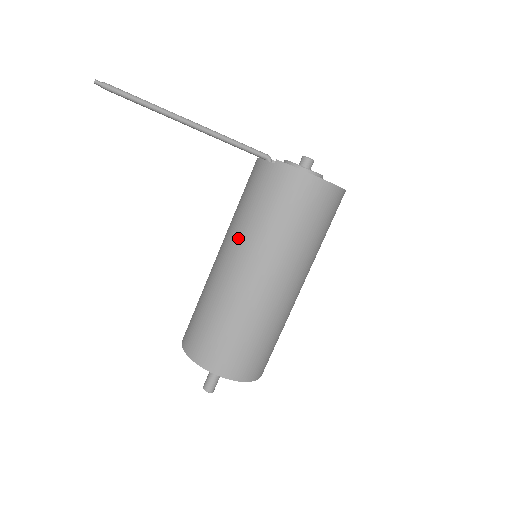
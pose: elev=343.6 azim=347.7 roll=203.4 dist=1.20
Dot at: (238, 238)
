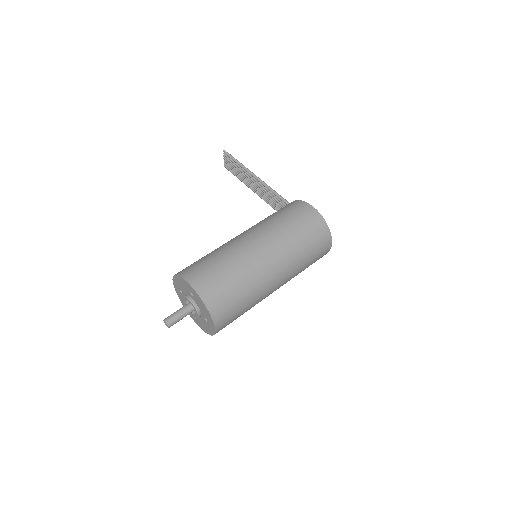
Dot at: occluded
